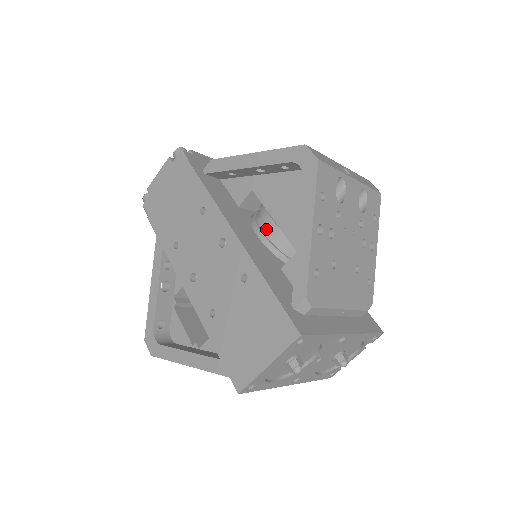
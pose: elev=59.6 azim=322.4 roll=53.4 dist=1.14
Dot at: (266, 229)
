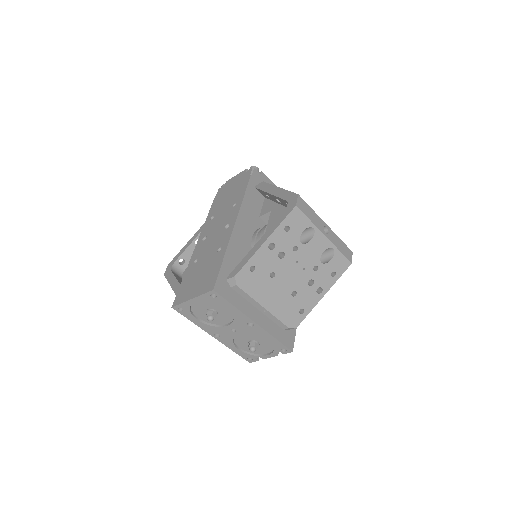
Dot at: (259, 236)
